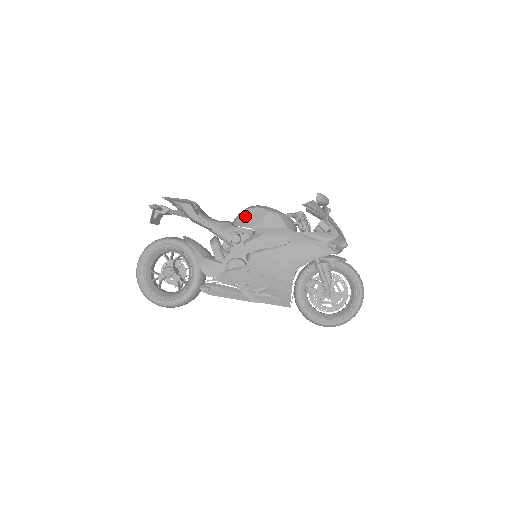
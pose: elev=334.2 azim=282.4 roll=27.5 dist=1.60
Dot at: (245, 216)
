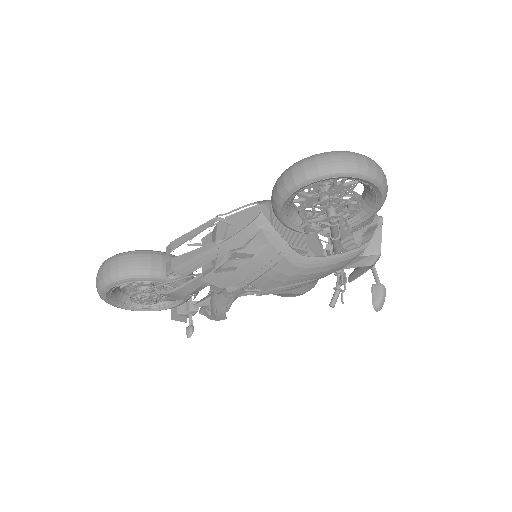
Dot at: occluded
